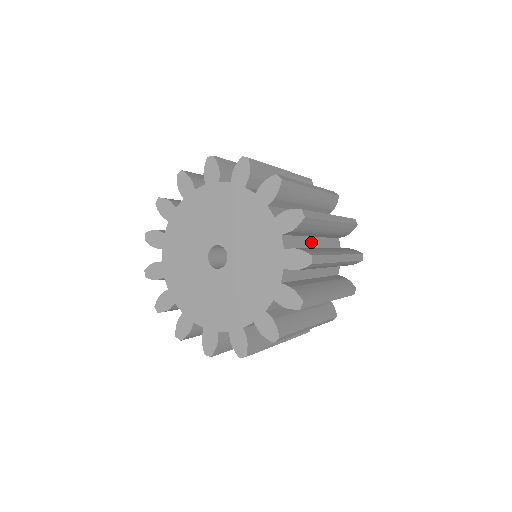
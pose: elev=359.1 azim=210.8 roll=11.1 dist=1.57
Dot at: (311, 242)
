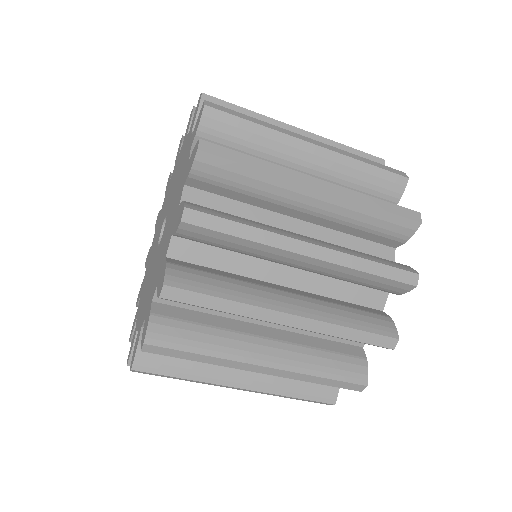
Dot at: occluded
